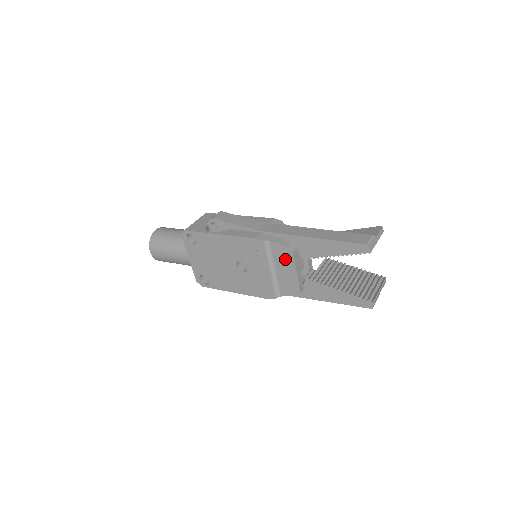
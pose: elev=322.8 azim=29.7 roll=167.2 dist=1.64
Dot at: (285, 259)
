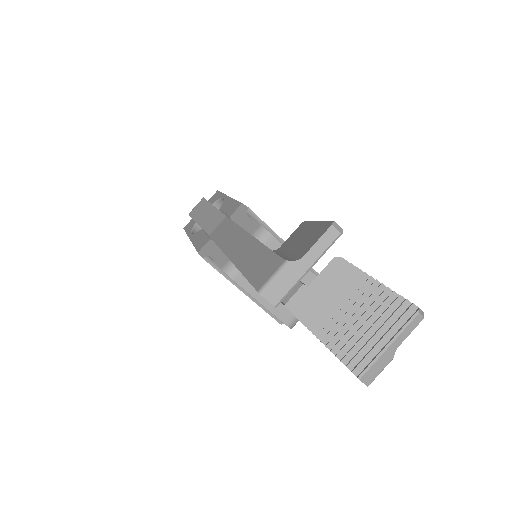
Dot at: occluded
